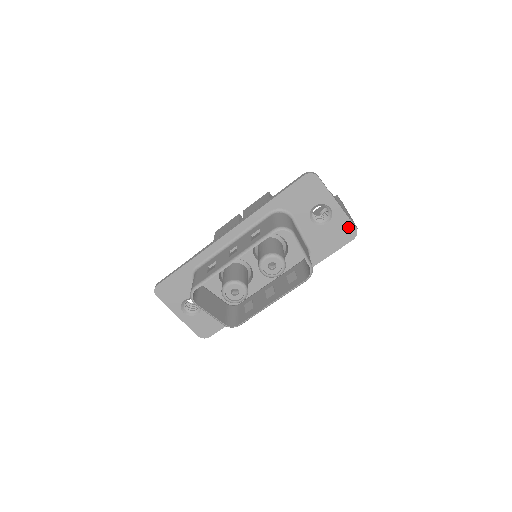
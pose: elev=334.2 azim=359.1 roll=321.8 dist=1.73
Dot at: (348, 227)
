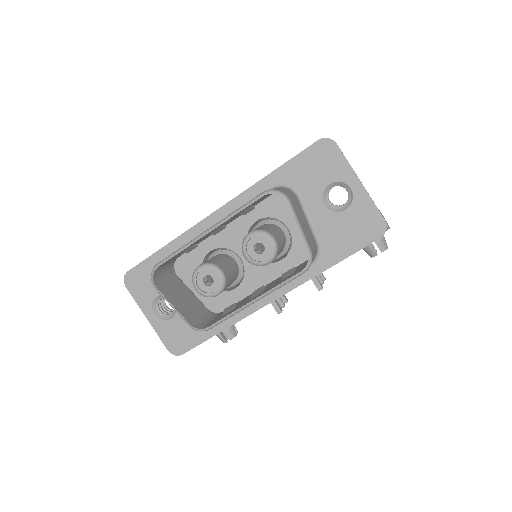
Dot at: (374, 218)
